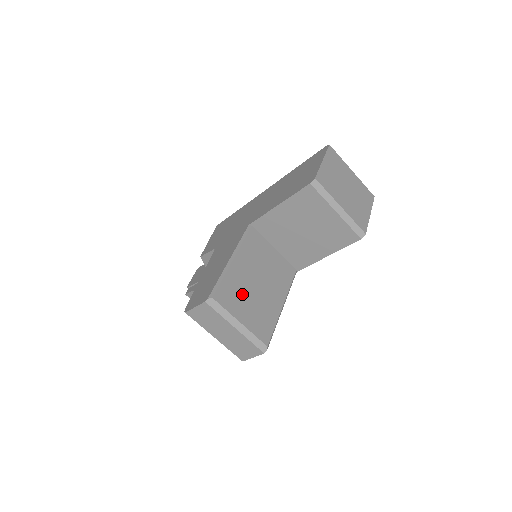
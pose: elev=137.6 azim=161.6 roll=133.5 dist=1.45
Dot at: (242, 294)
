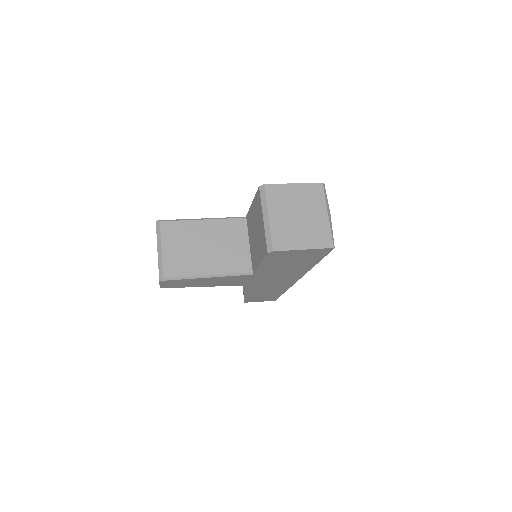
Dot at: (184, 239)
